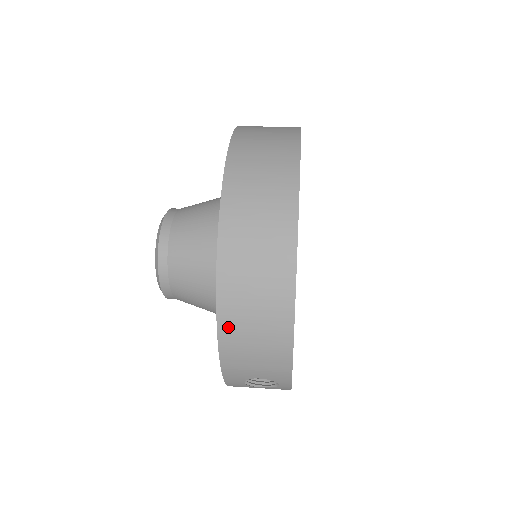
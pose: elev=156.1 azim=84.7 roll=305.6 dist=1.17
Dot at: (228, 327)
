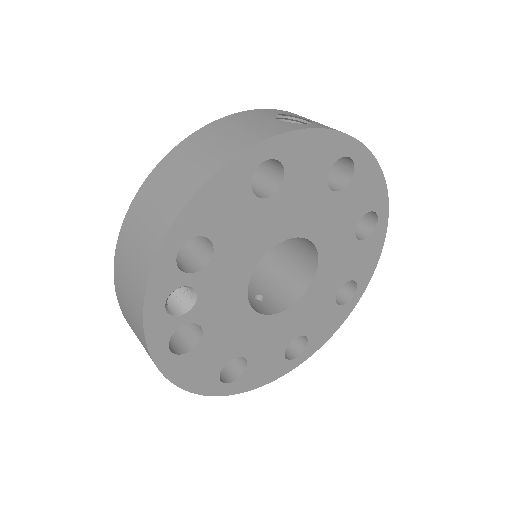
Dot at: occluded
